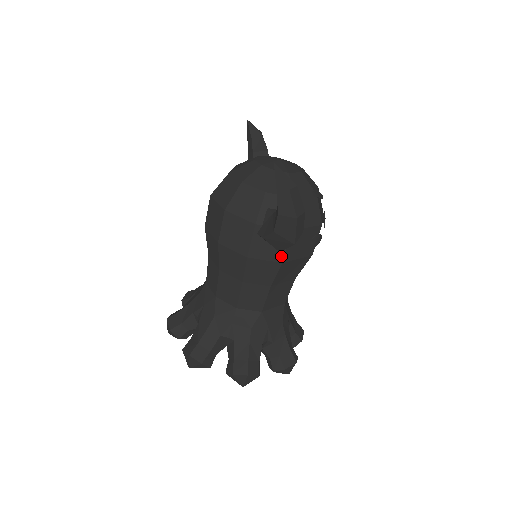
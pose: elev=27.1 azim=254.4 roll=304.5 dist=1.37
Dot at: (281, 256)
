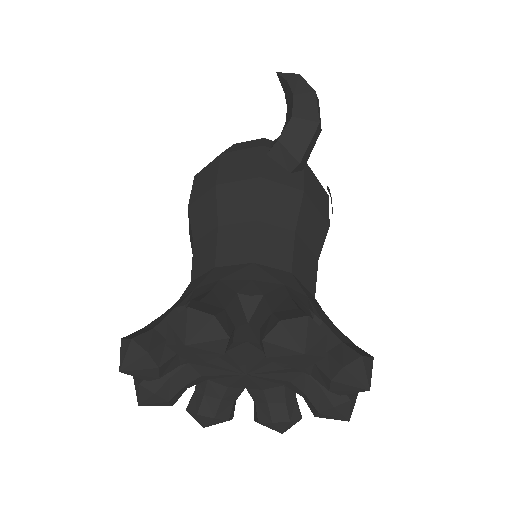
Dot at: (300, 183)
